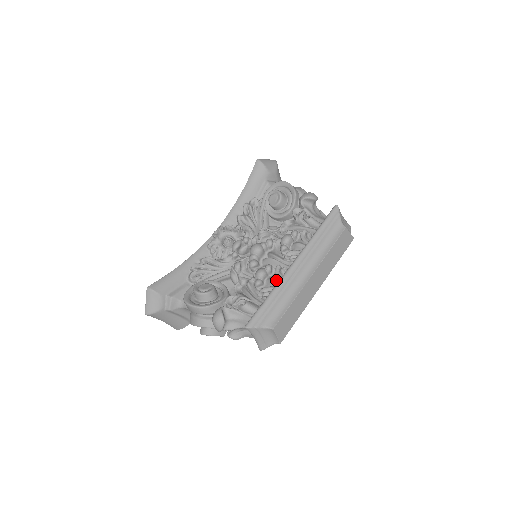
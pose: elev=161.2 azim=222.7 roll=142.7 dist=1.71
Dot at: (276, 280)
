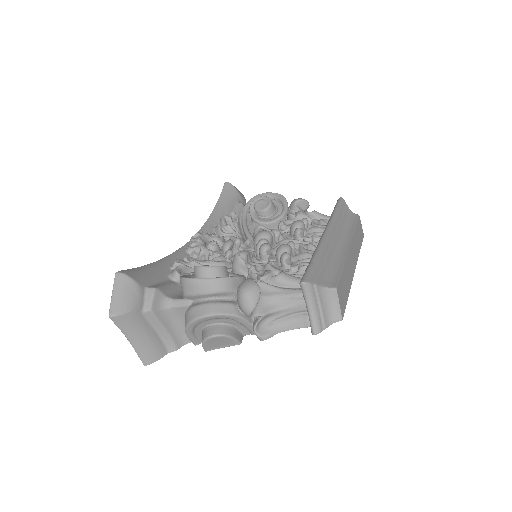
Dot at: (308, 252)
